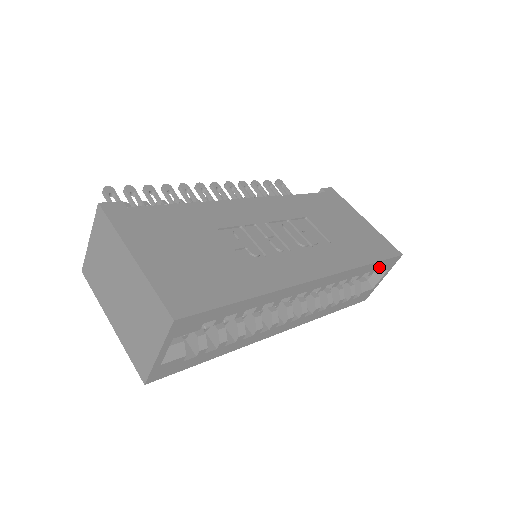
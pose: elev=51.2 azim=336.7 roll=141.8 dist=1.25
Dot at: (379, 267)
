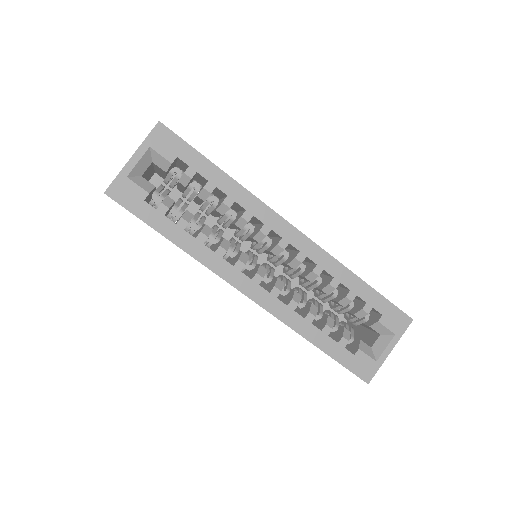
Dot at: (379, 308)
